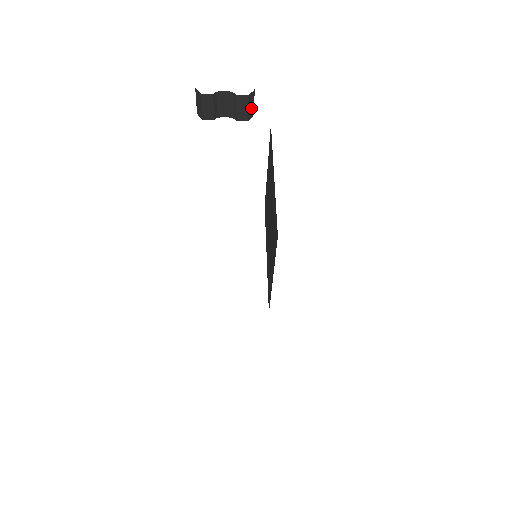
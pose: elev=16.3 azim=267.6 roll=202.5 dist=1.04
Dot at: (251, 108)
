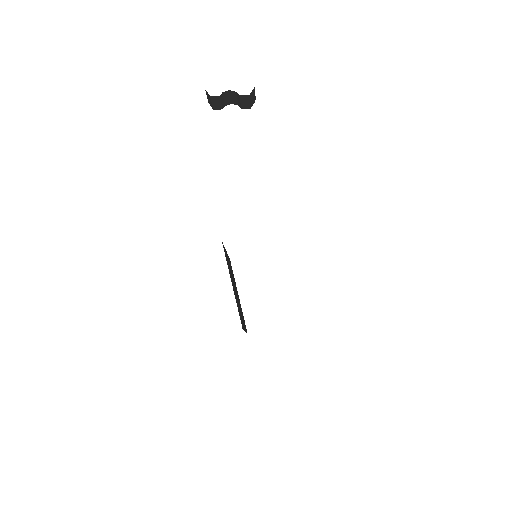
Dot at: (253, 99)
